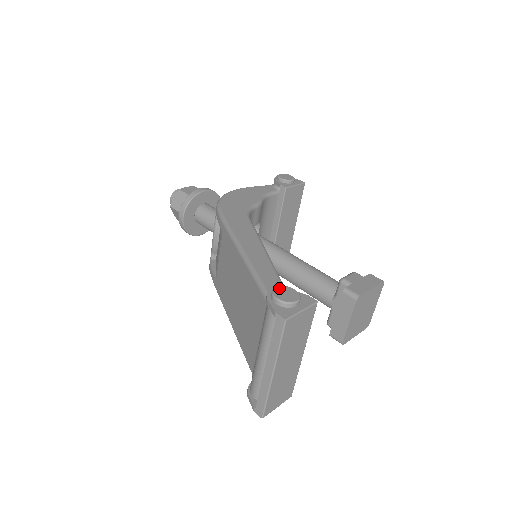
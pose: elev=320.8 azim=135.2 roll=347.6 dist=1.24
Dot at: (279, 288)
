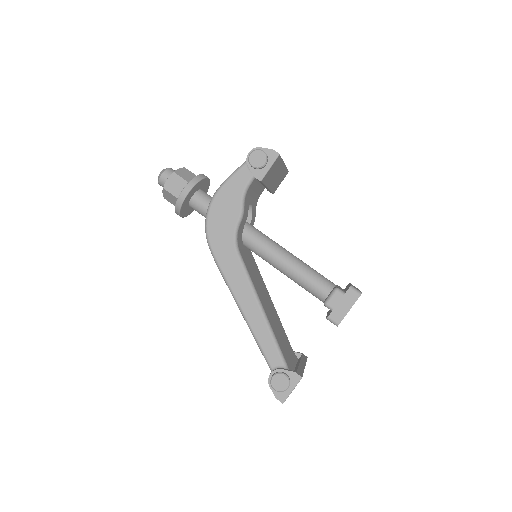
Dot at: (274, 378)
